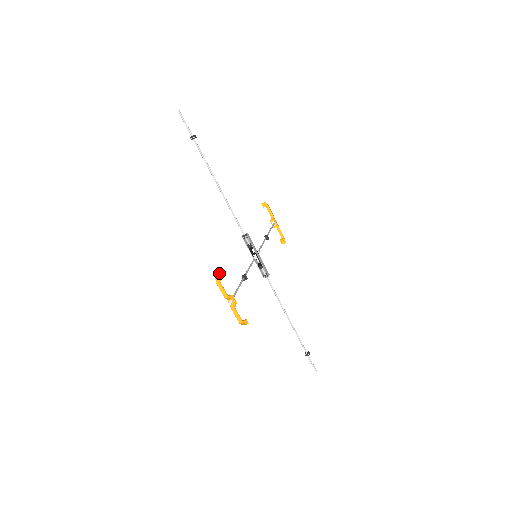
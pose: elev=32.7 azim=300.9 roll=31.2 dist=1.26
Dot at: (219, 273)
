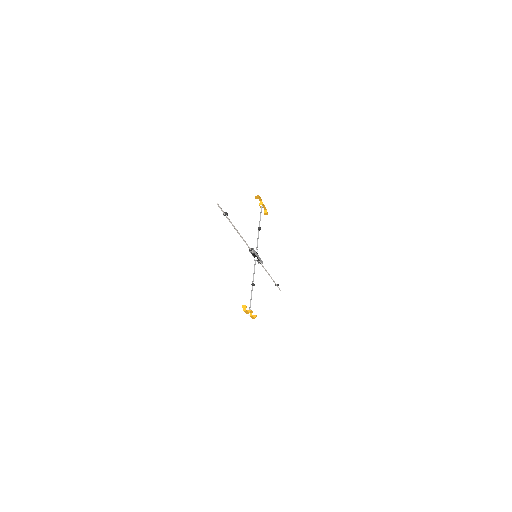
Dot at: (245, 306)
